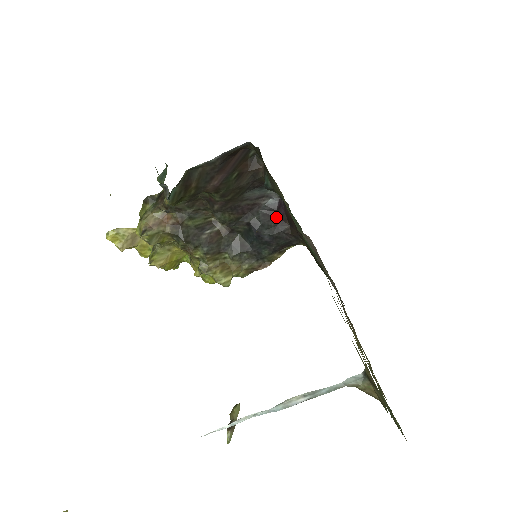
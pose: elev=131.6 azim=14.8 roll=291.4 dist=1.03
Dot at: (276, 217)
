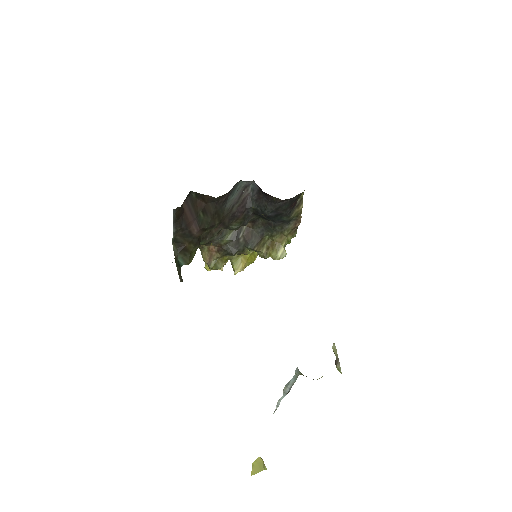
Dot at: (264, 196)
